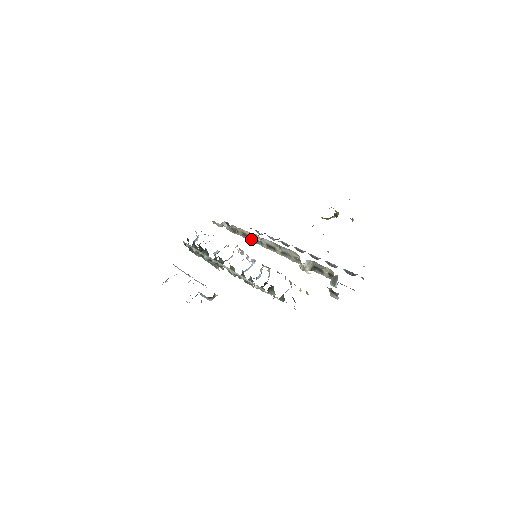
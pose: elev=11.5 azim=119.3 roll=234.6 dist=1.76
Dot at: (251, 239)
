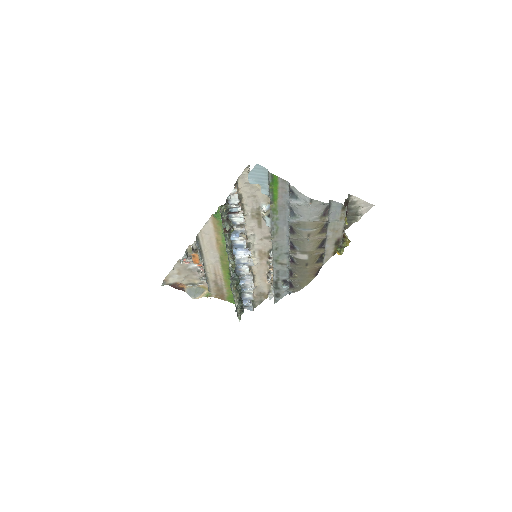
Dot at: occluded
